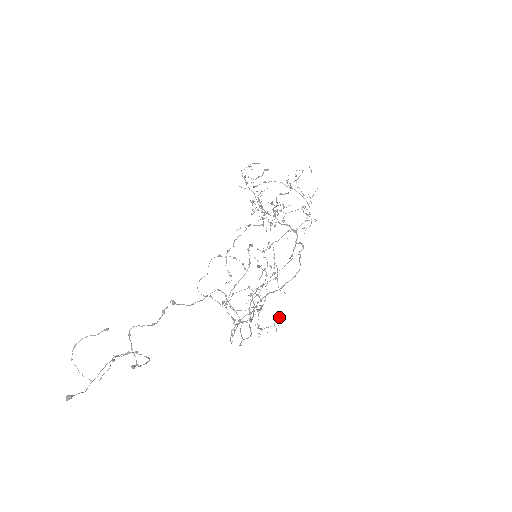
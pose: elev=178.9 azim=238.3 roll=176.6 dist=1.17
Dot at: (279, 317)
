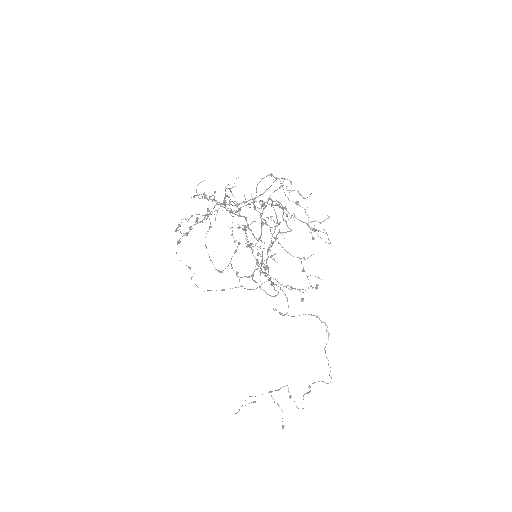
Dot at: occluded
